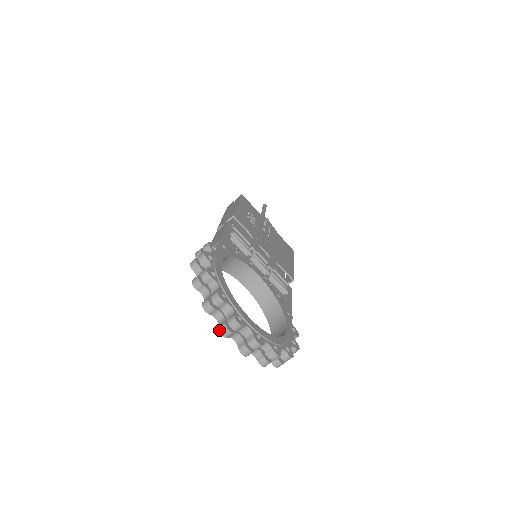
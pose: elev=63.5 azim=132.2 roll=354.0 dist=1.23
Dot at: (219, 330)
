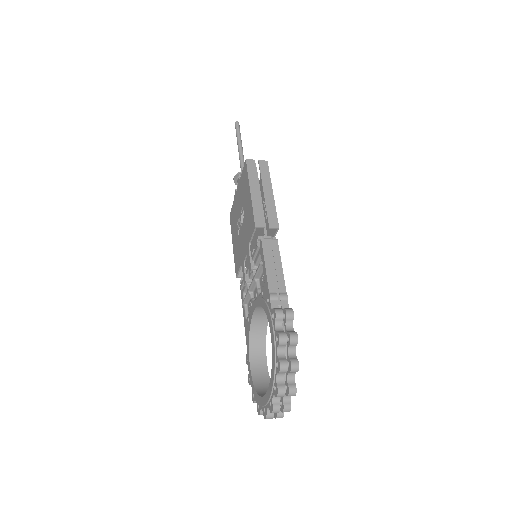
Dot at: (273, 410)
